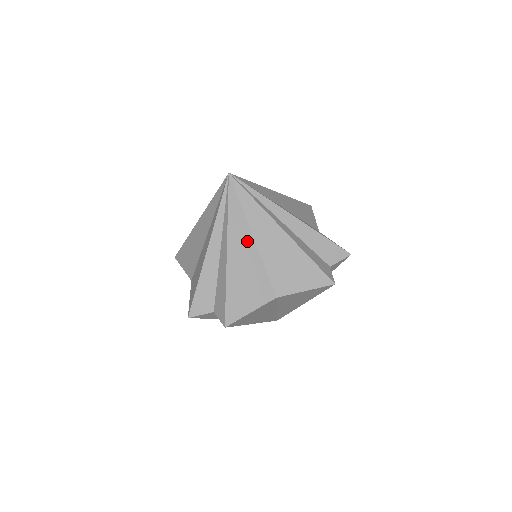
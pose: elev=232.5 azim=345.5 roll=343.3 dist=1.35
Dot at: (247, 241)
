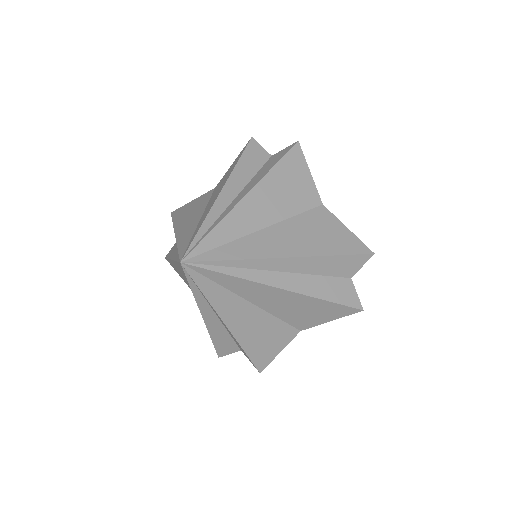
Dot at: (243, 308)
